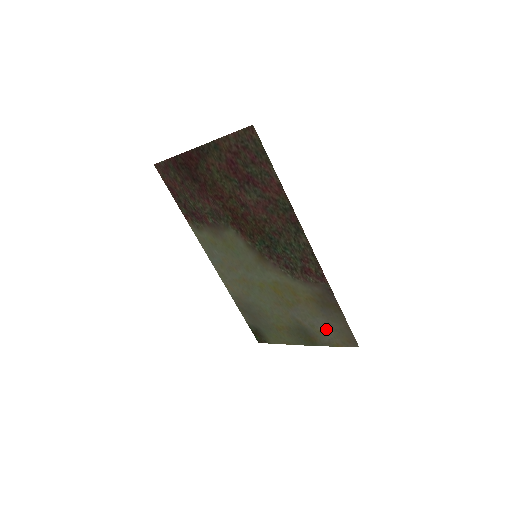
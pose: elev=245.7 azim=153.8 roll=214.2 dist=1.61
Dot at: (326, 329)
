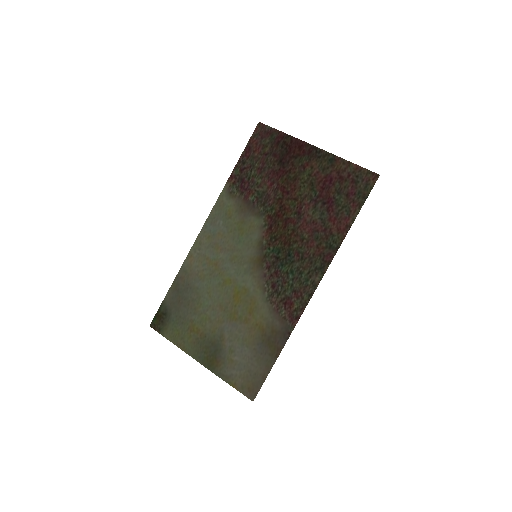
Dot at: (241, 363)
